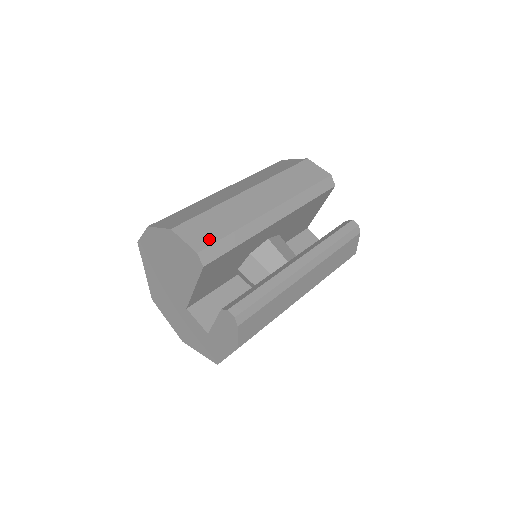
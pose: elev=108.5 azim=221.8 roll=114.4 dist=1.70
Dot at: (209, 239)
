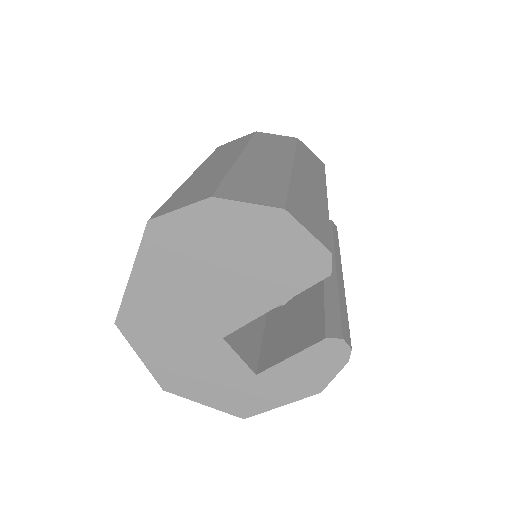
Dot at: (324, 232)
